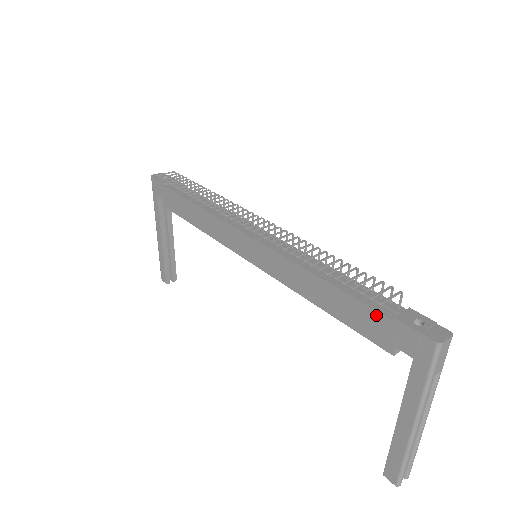
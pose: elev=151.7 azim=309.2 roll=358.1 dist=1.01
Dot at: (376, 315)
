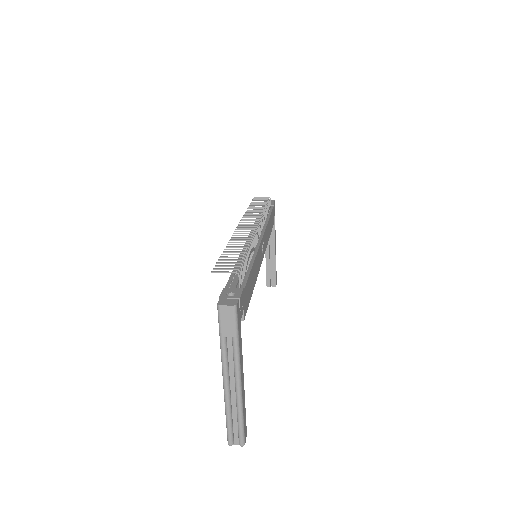
Dot at: occluded
